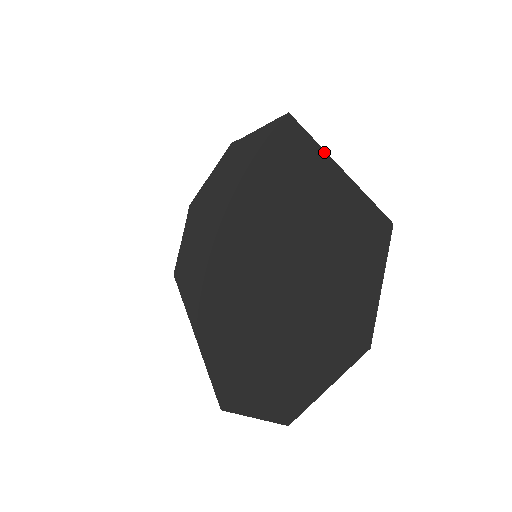
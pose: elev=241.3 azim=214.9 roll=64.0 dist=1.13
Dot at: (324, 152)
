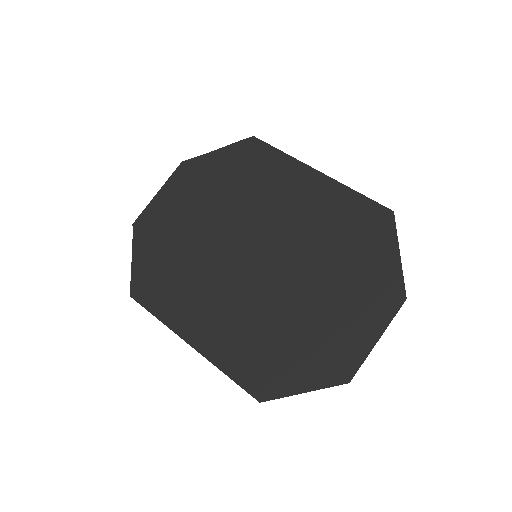
Dot at: (308, 166)
